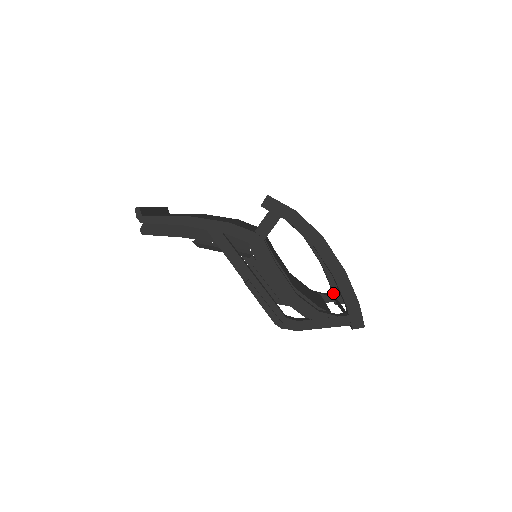
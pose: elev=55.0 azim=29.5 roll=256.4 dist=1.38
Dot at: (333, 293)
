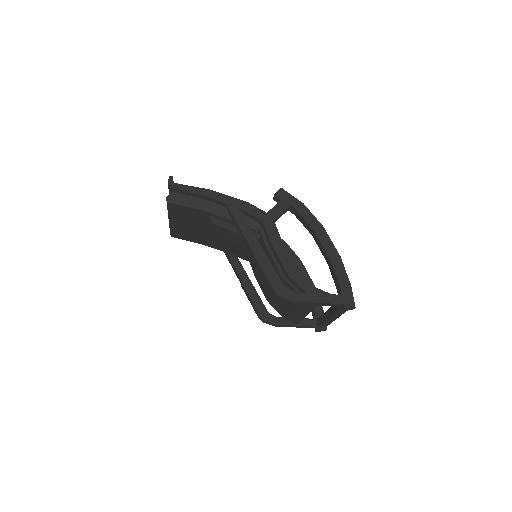
Dot at: (316, 318)
